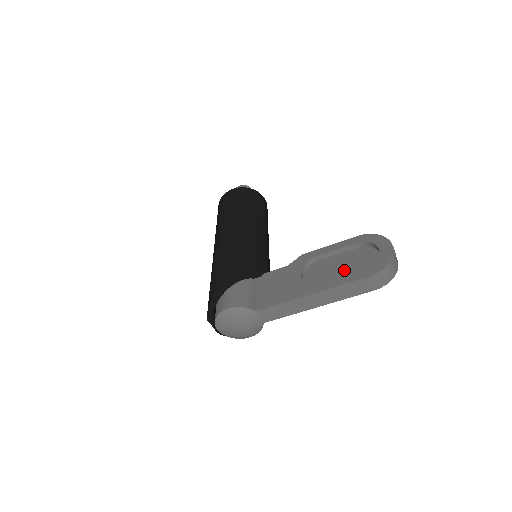
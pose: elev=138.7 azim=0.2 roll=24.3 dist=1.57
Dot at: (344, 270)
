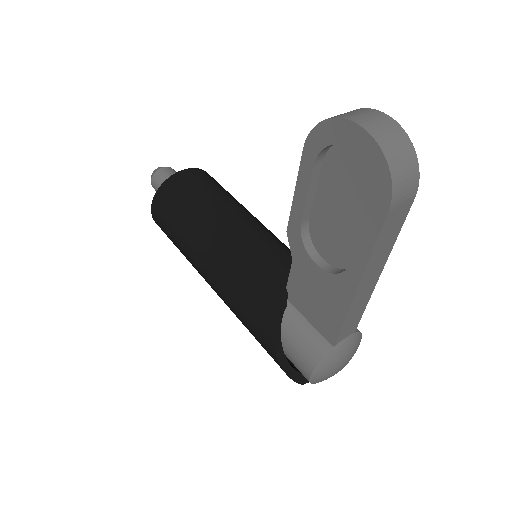
Dot at: (348, 213)
